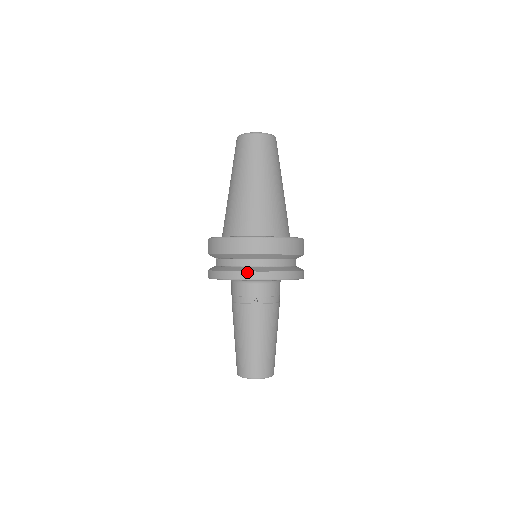
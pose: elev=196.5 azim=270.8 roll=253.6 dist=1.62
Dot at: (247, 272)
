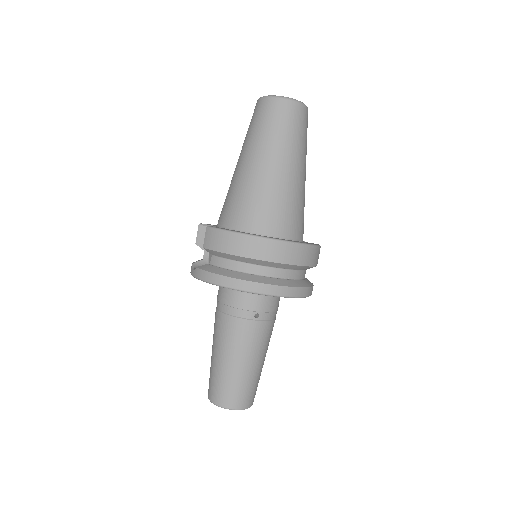
Dot at: (264, 284)
